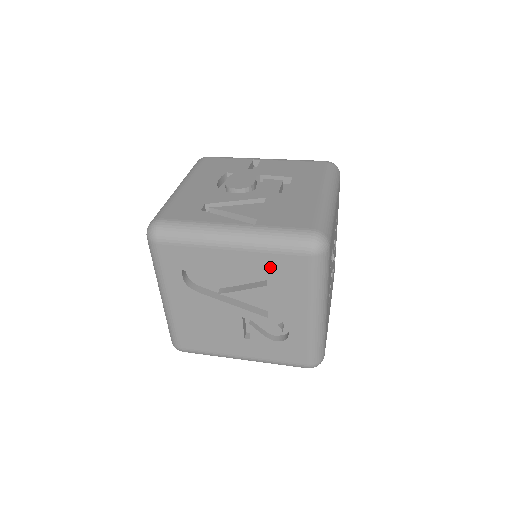
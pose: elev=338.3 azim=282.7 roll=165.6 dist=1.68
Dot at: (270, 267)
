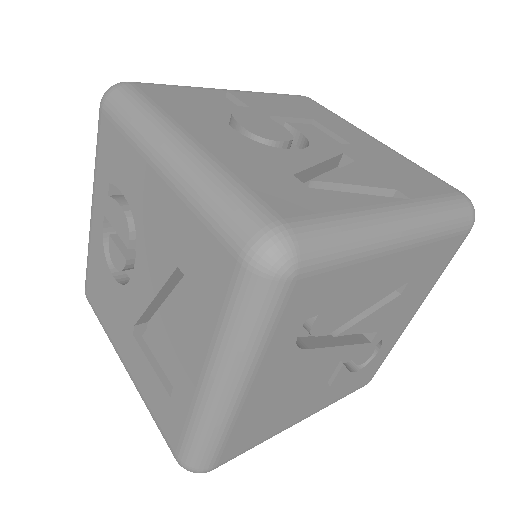
Dot at: (423, 263)
